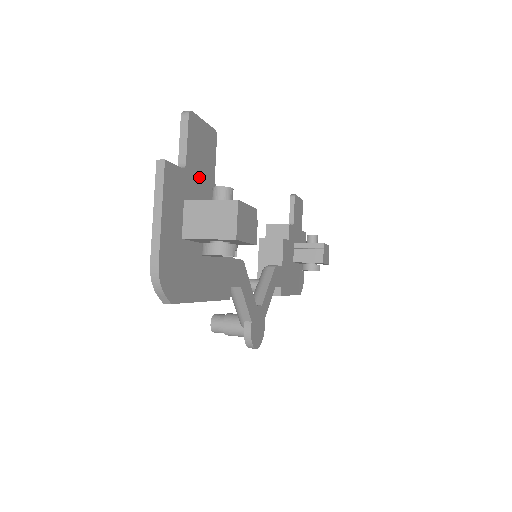
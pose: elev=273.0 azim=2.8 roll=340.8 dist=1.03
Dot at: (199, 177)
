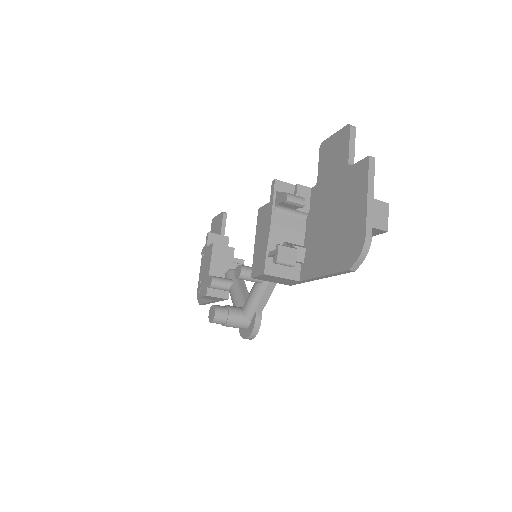
Dot at: occluded
